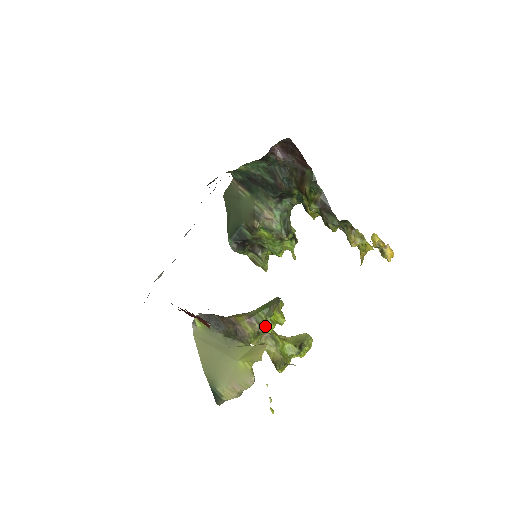
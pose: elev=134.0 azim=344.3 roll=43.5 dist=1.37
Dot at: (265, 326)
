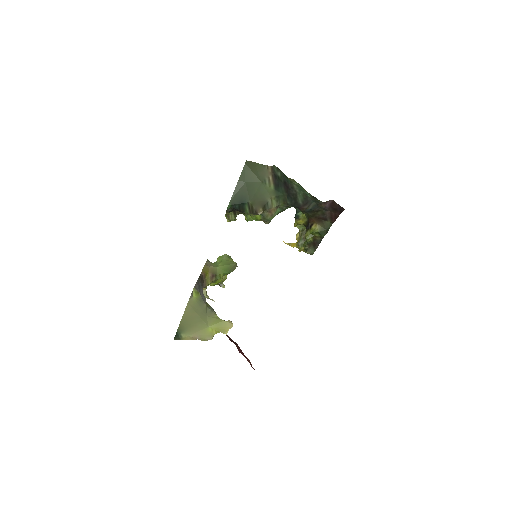
Dot at: (217, 281)
